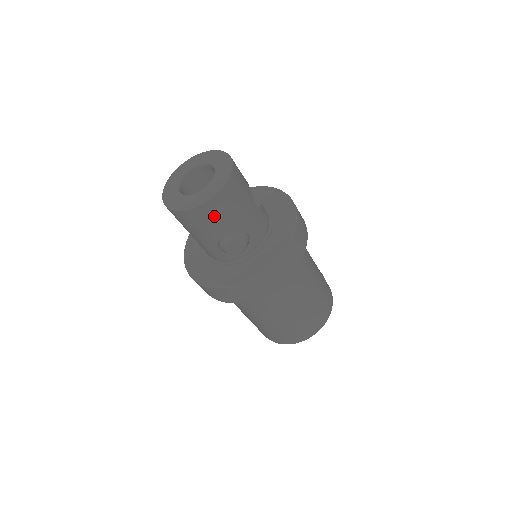
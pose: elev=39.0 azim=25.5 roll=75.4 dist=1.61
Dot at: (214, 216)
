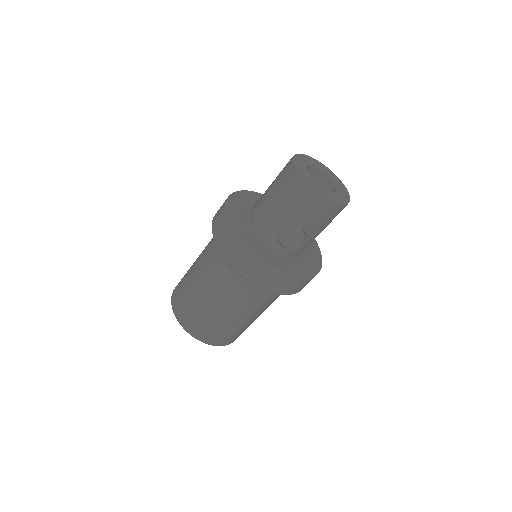
Dot at: (319, 213)
